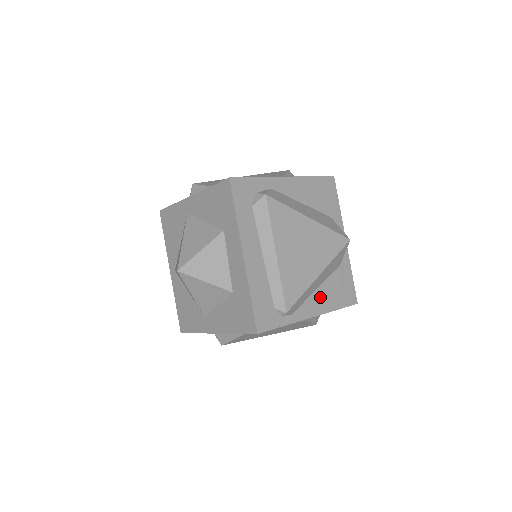
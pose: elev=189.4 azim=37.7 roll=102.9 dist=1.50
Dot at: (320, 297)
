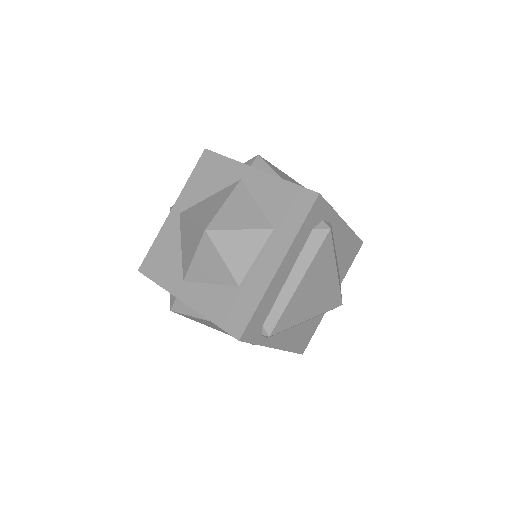
Dot at: (290, 335)
